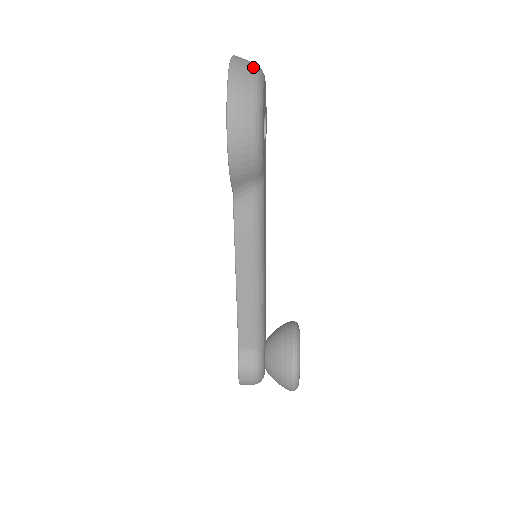
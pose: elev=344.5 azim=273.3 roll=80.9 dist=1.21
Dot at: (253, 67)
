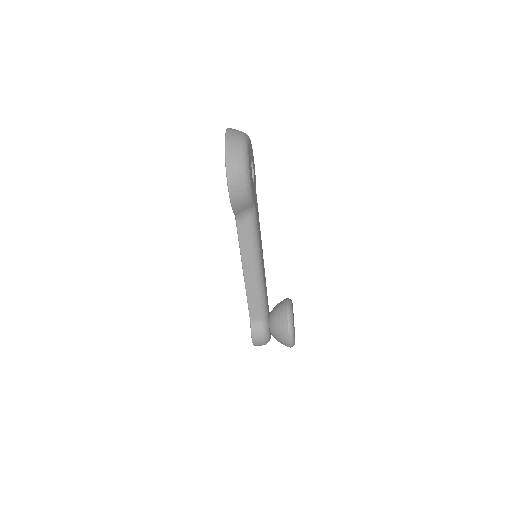
Dot at: (240, 137)
